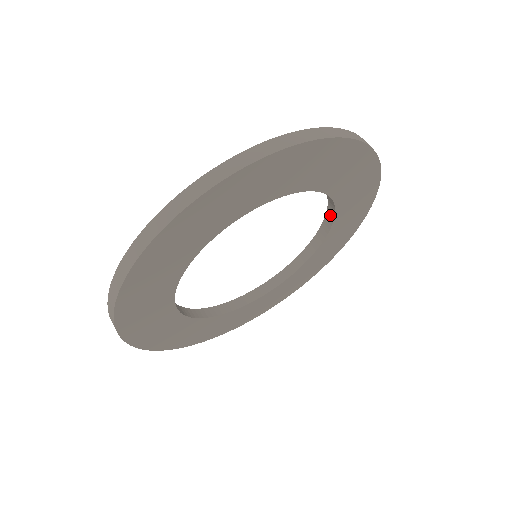
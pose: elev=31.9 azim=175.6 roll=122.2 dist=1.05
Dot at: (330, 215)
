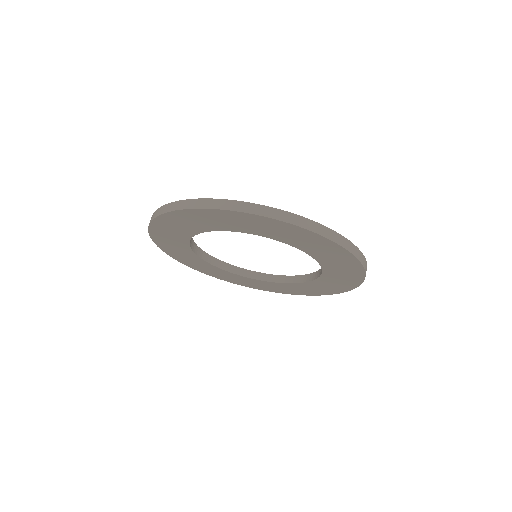
Dot at: occluded
